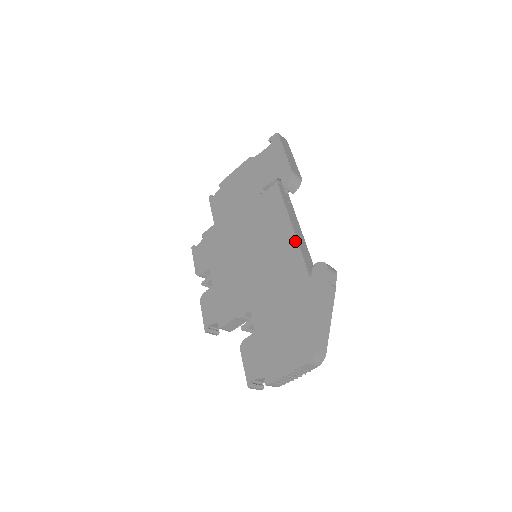
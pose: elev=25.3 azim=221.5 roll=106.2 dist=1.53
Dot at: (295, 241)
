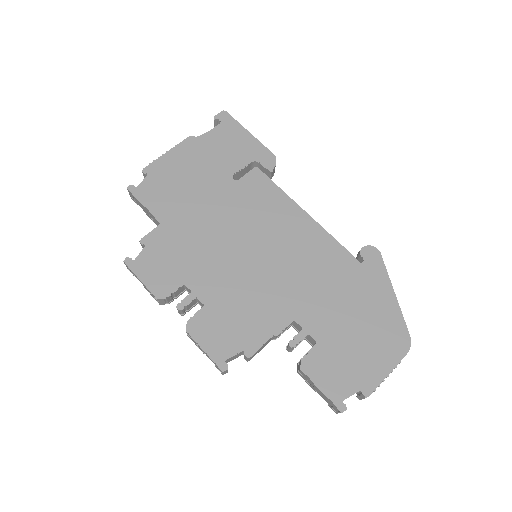
Dot at: (321, 229)
